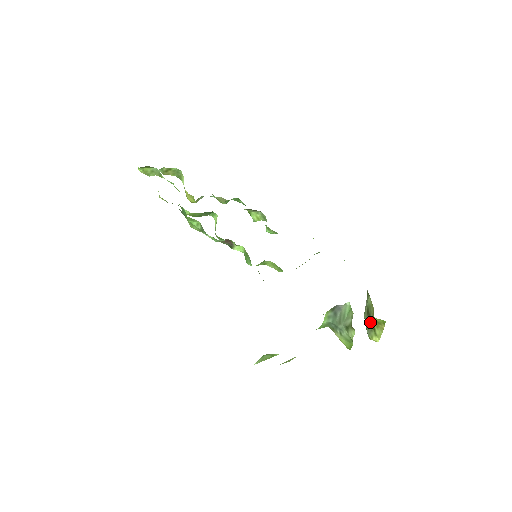
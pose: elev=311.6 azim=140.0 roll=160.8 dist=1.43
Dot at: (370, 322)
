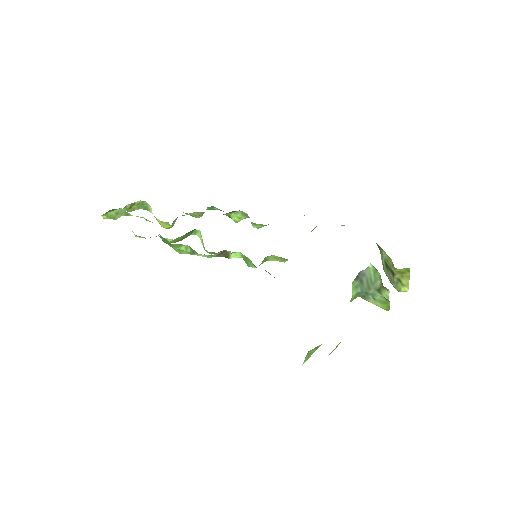
Dot at: (393, 275)
